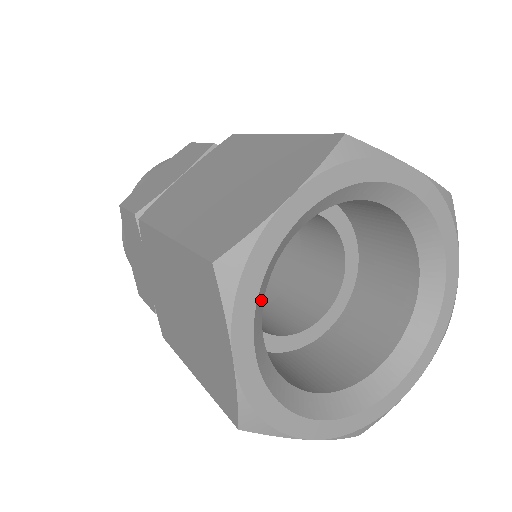
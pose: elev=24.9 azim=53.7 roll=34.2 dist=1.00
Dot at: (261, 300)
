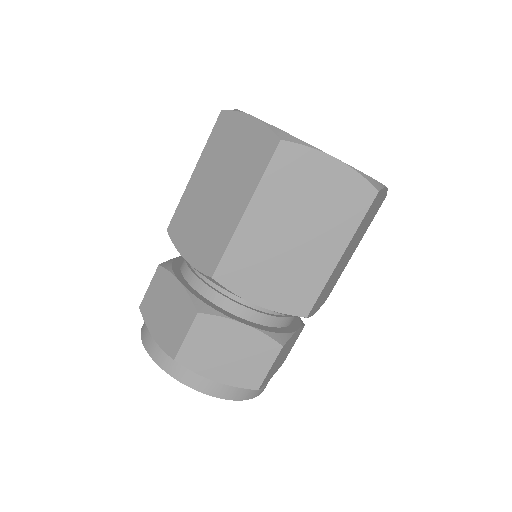
Dot at: occluded
